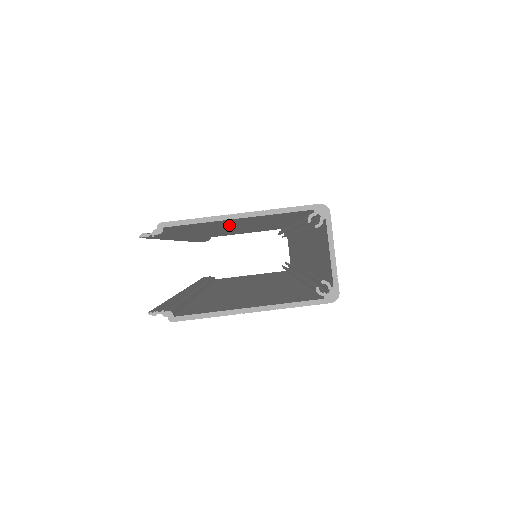
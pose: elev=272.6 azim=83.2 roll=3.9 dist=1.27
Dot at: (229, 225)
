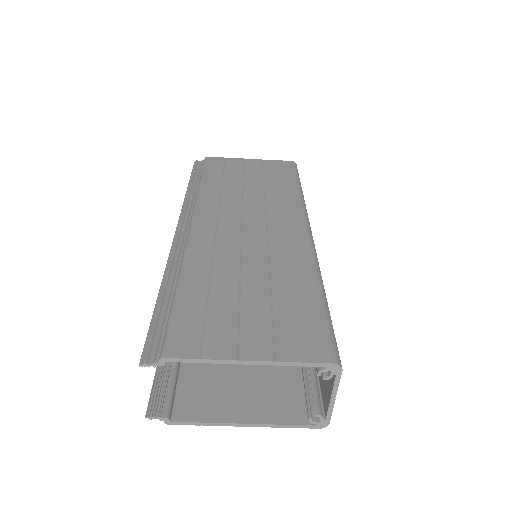
Dot at: (234, 290)
